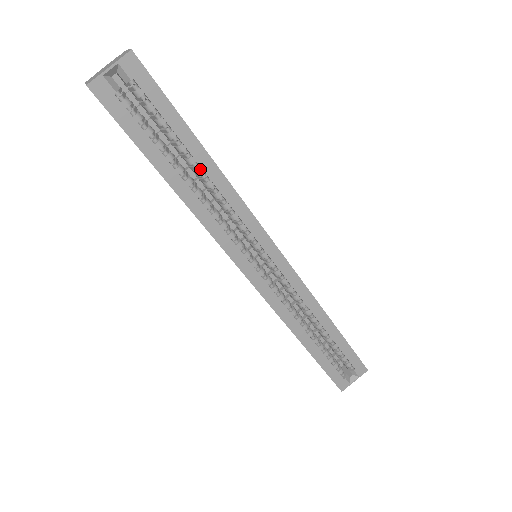
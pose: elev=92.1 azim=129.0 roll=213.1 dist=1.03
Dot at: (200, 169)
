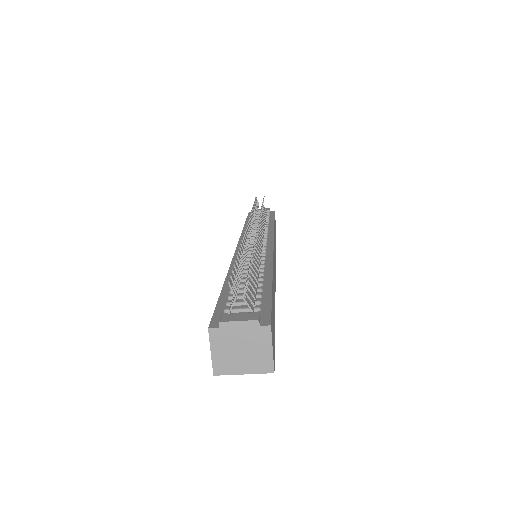
Dot at: occluded
